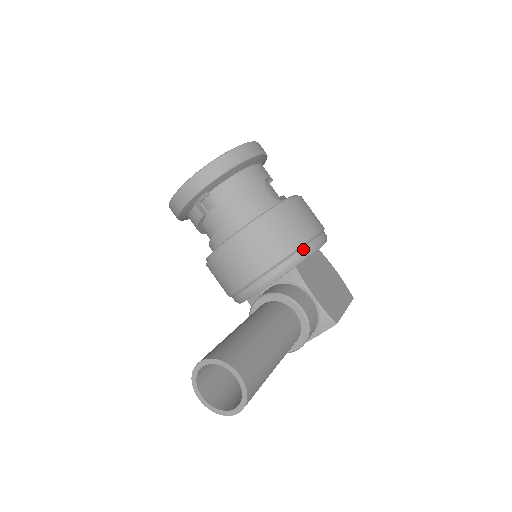
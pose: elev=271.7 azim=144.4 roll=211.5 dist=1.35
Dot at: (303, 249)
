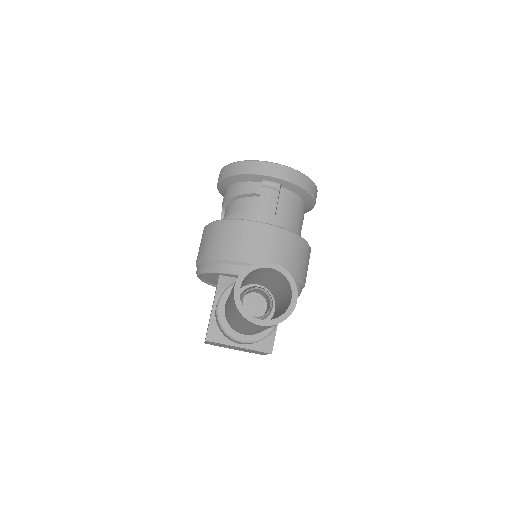
Dot at: (299, 284)
